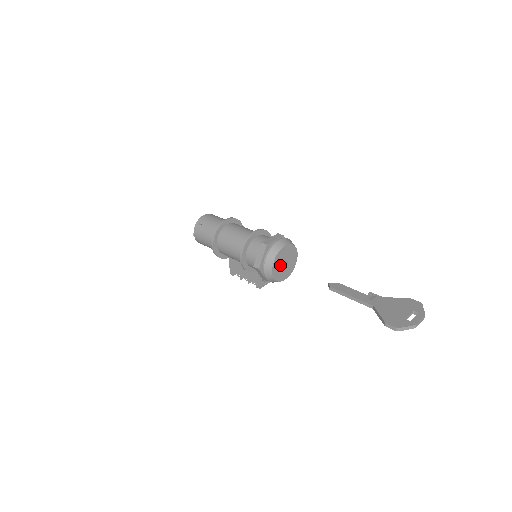
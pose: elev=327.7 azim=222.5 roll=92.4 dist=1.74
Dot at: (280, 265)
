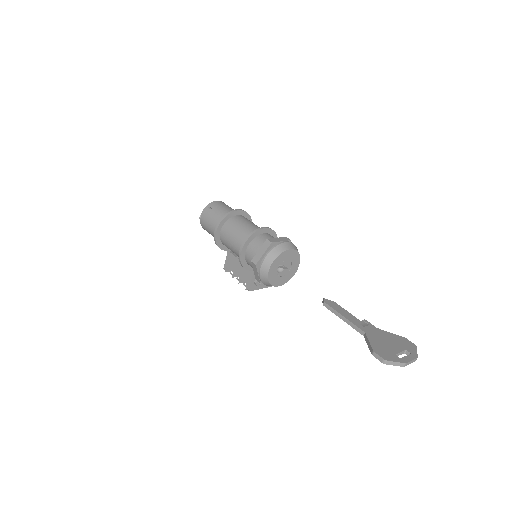
Dot at: (278, 269)
